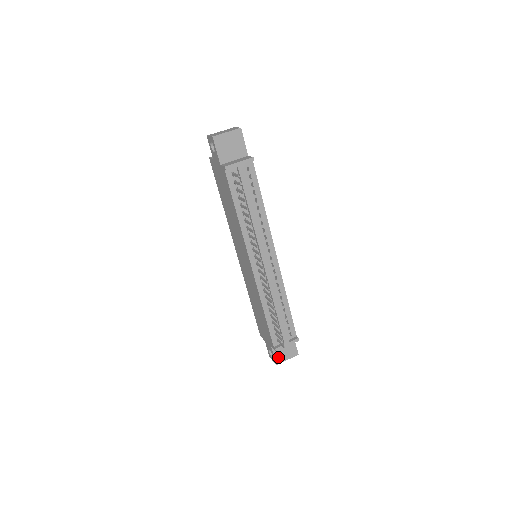
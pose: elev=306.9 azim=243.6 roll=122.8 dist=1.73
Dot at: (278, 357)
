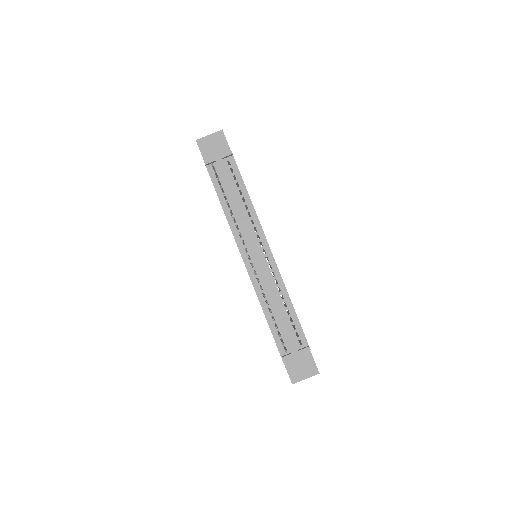
Dot at: (293, 374)
